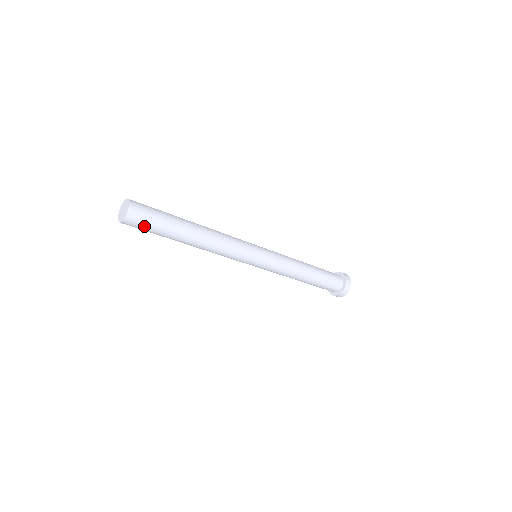
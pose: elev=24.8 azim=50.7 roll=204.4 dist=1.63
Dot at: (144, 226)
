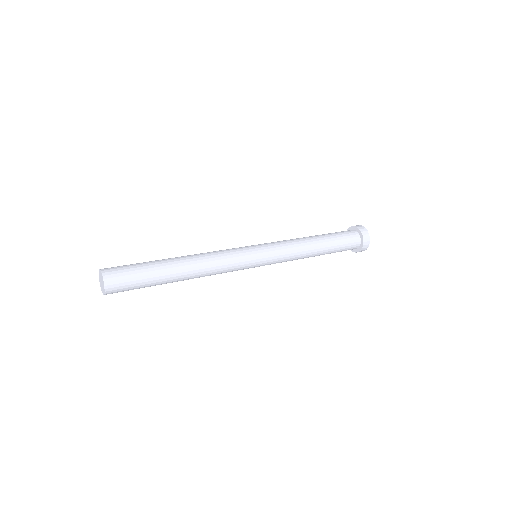
Dot at: (128, 285)
